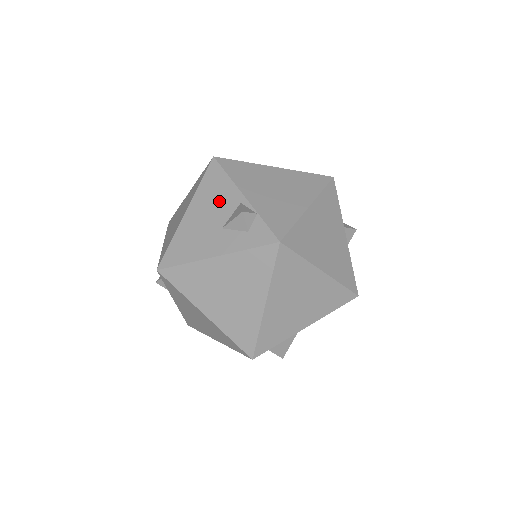
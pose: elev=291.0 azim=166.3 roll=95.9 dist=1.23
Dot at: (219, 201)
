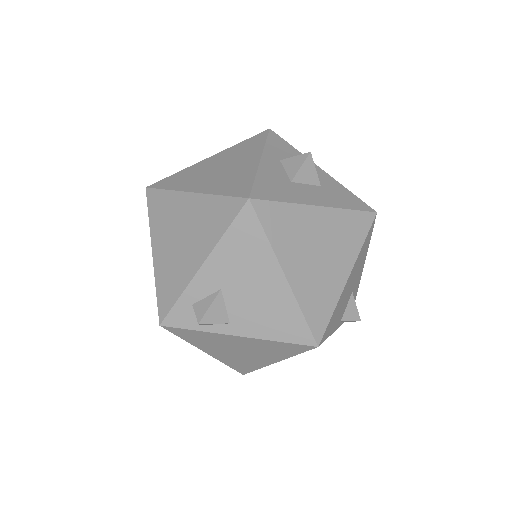
Dot at: occluded
